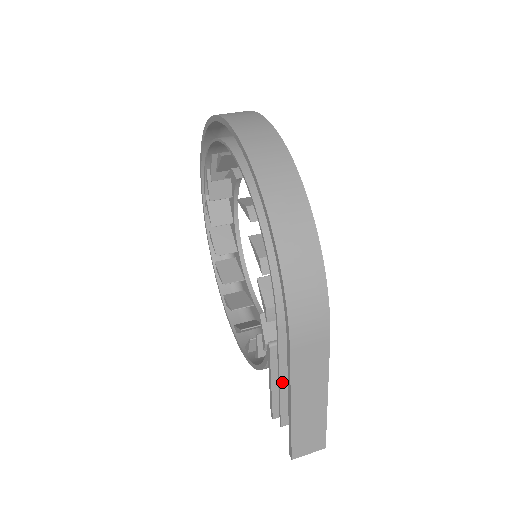
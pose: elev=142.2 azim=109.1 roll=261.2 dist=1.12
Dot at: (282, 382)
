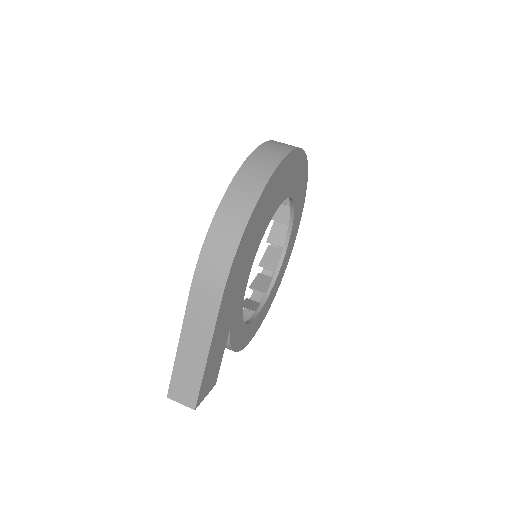
Dot at: occluded
